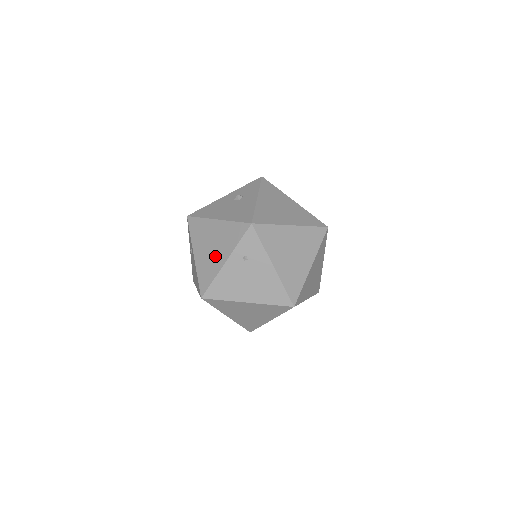
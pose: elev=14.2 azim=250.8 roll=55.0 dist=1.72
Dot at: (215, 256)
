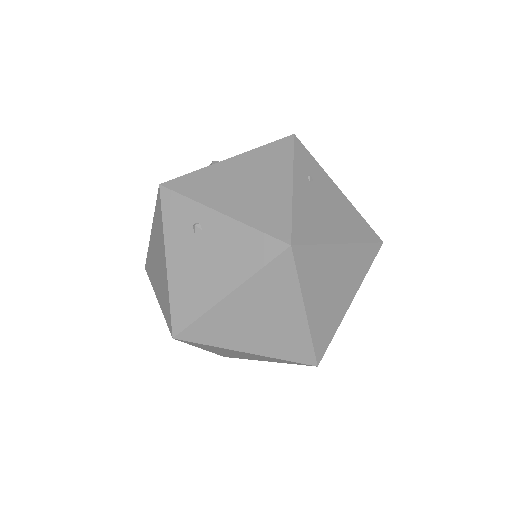
Dot at: (266, 188)
